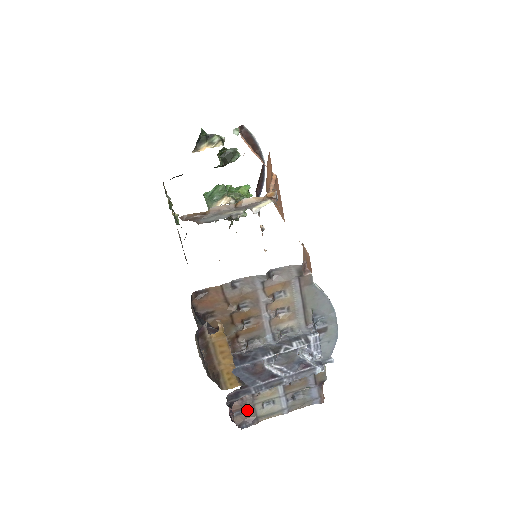
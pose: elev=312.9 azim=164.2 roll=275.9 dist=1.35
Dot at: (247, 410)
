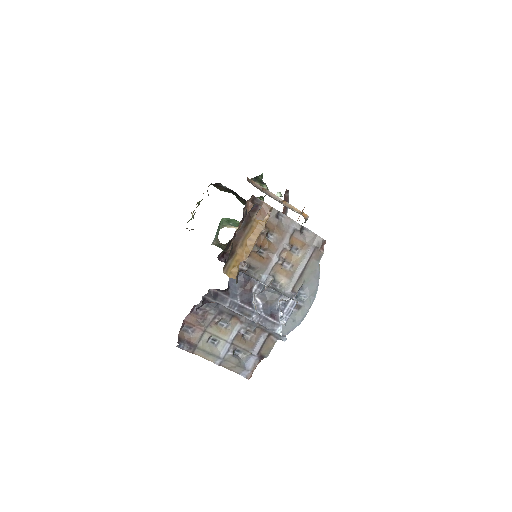
Dot at: (196, 332)
